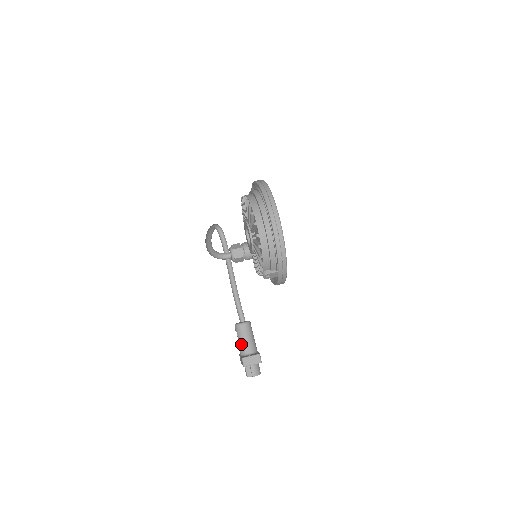
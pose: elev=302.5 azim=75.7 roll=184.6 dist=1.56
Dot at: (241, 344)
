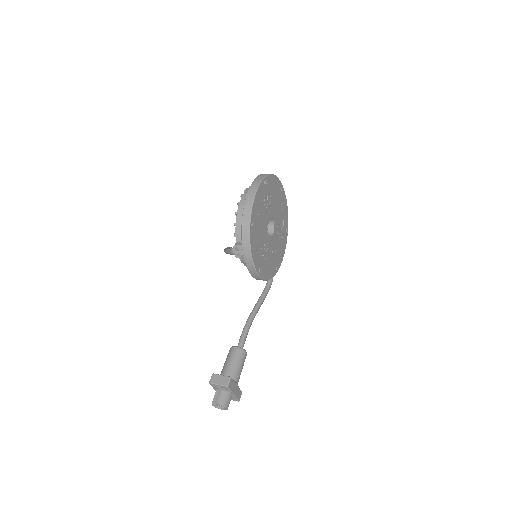
Dot at: (224, 366)
